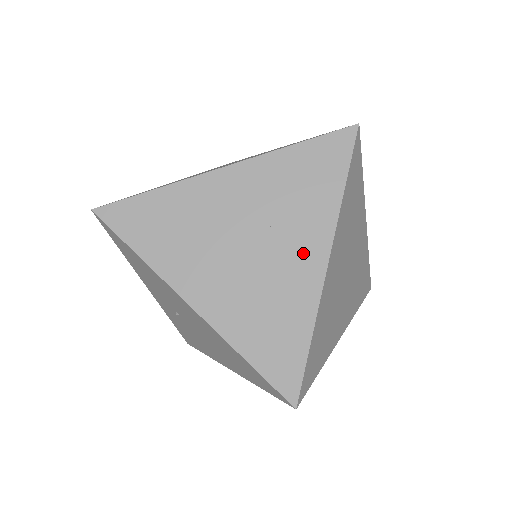
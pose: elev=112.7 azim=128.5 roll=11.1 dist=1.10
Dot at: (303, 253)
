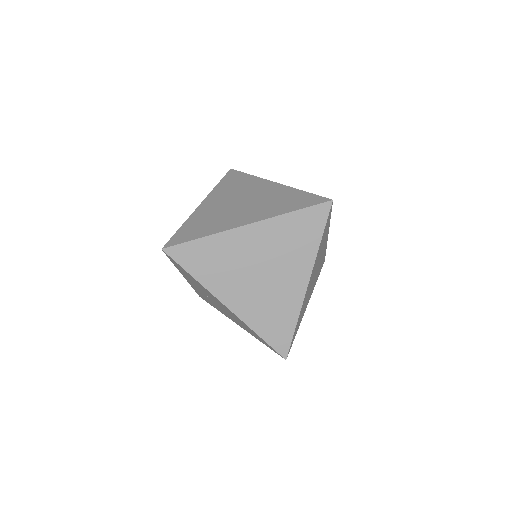
Dot at: (294, 278)
